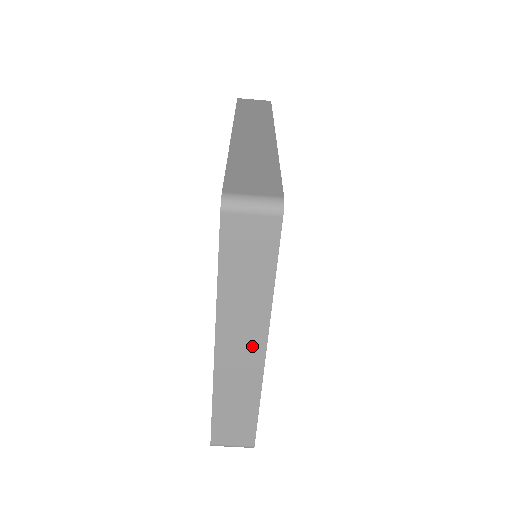
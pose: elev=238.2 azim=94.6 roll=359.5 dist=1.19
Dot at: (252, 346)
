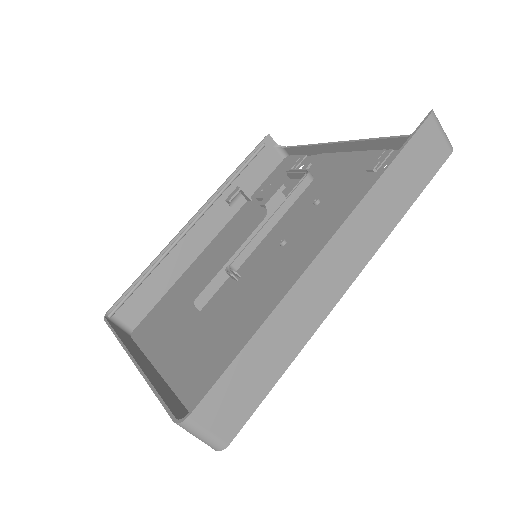
Dot at: occluded
